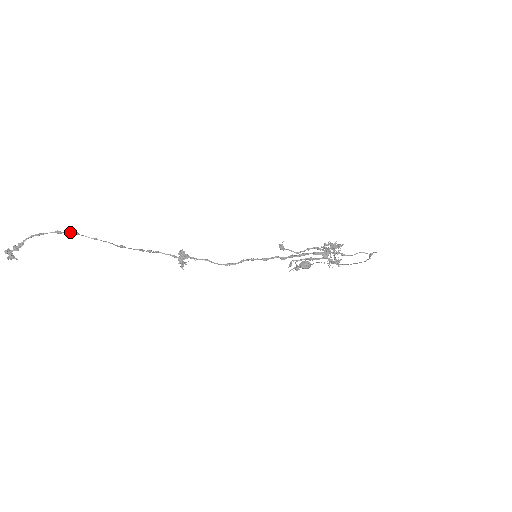
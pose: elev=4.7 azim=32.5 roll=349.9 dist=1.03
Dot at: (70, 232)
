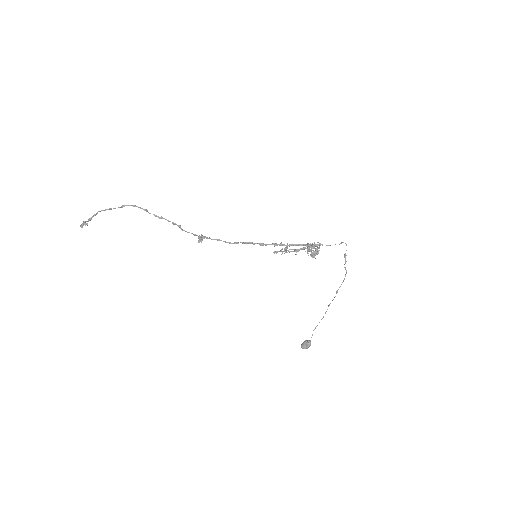
Dot at: (131, 205)
